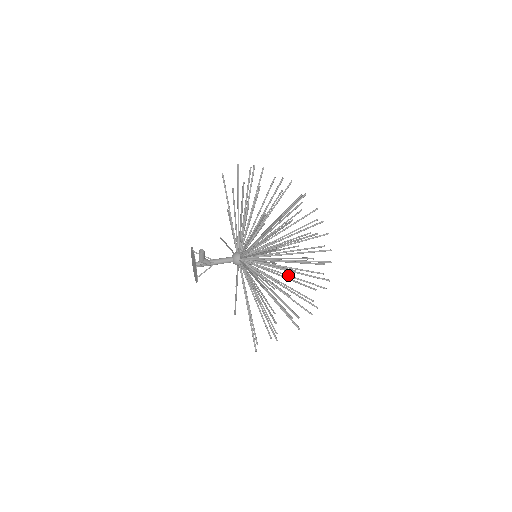
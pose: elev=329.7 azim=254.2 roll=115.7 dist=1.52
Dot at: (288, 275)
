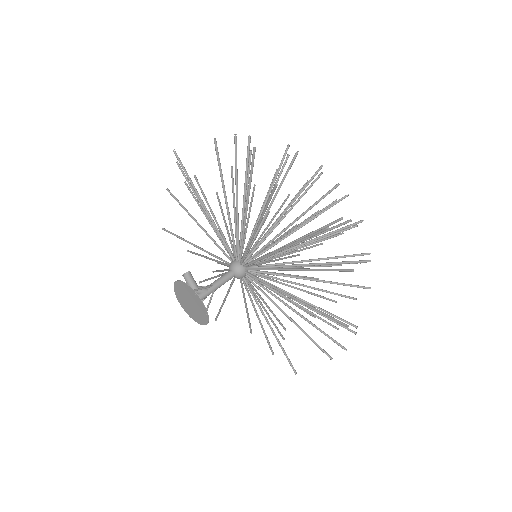
Dot at: occluded
